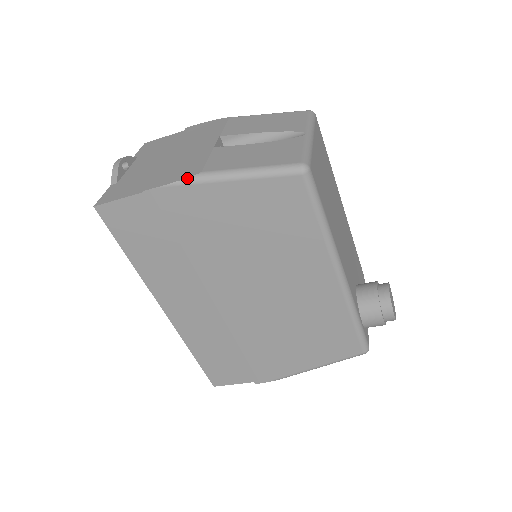
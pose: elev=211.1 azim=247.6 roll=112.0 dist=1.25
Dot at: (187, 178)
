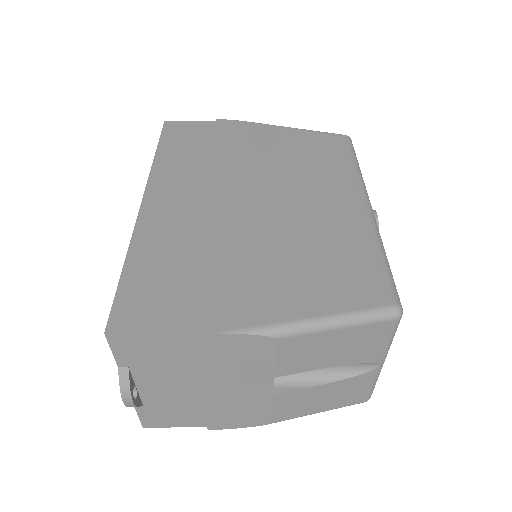
Dot at: occluded
